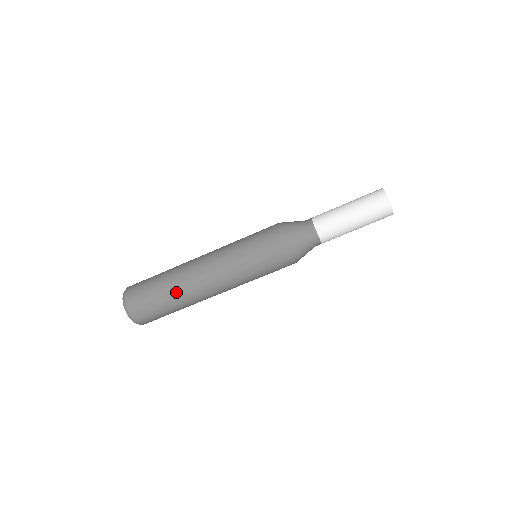
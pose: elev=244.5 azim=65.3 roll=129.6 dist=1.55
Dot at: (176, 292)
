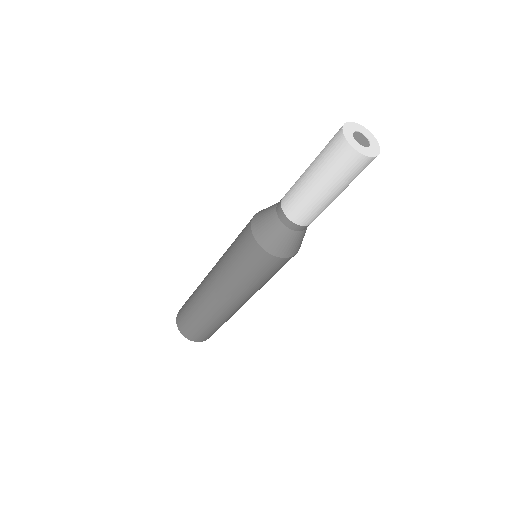
Dot at: (215, 321)
